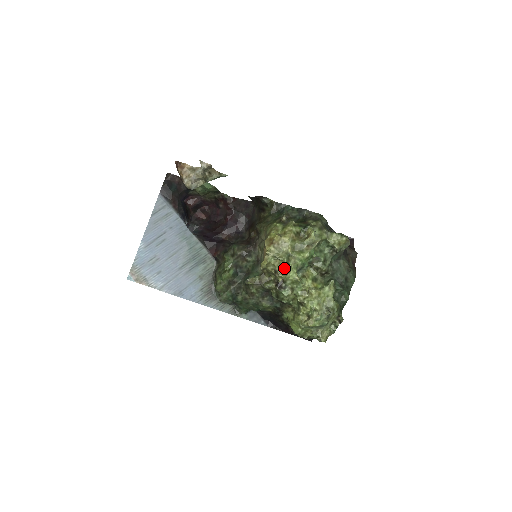
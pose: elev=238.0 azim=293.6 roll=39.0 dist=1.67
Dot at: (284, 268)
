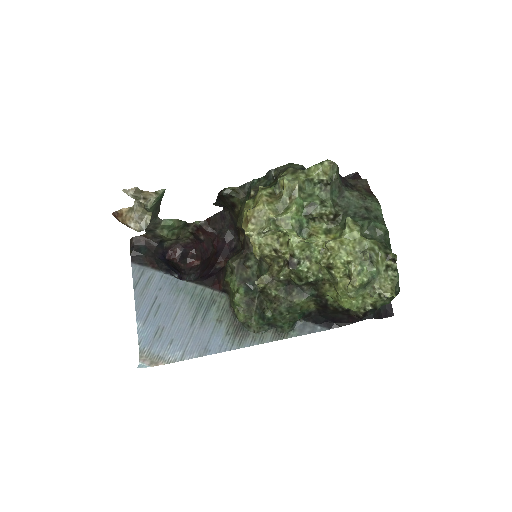
Dot at: (282, 241)
